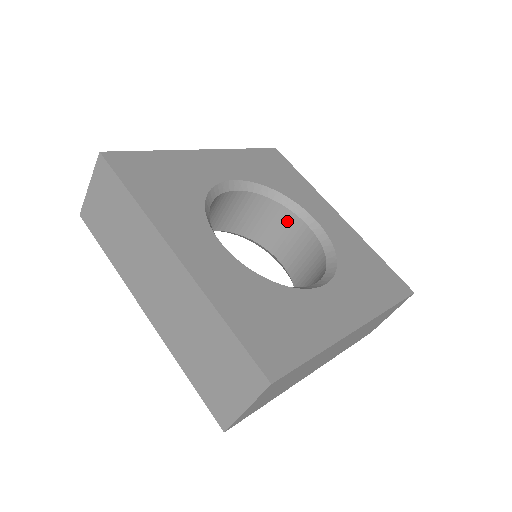
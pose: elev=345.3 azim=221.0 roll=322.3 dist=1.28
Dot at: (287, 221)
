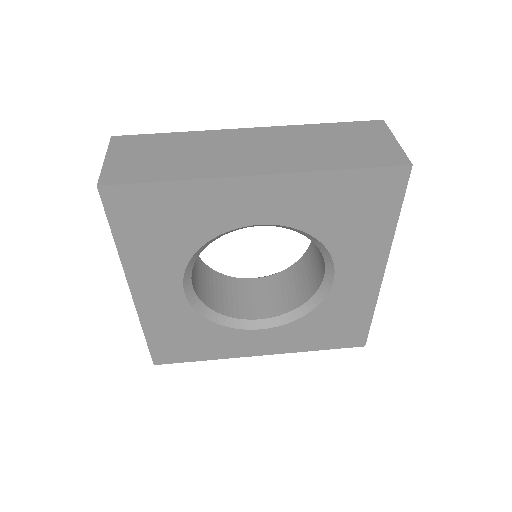
Dot at: occluded
